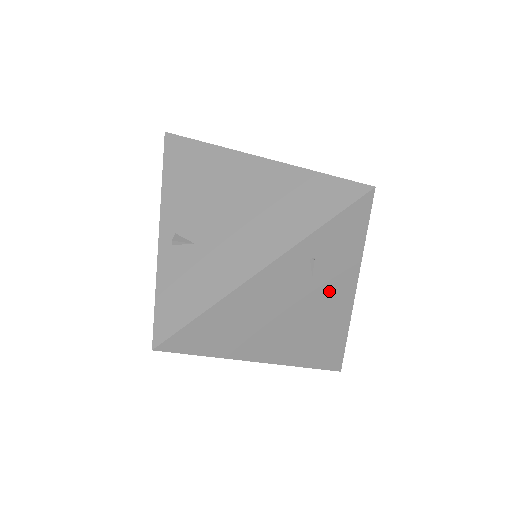
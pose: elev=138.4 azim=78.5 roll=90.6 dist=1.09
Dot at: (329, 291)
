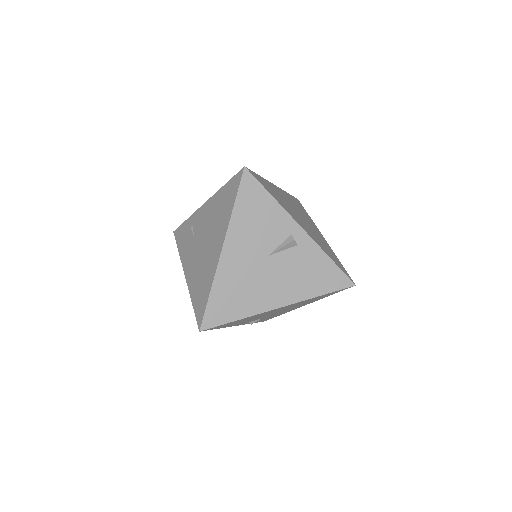
Dot at: occluded
